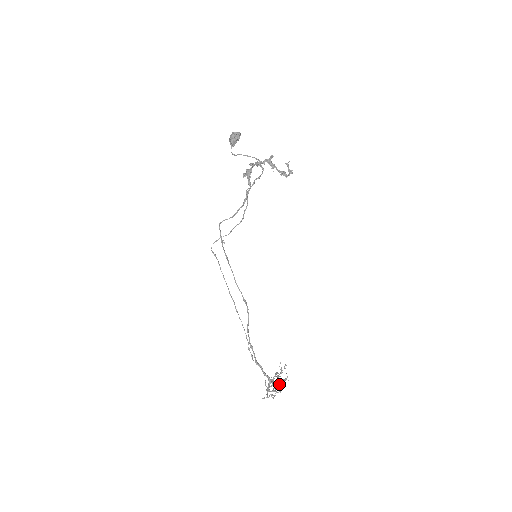
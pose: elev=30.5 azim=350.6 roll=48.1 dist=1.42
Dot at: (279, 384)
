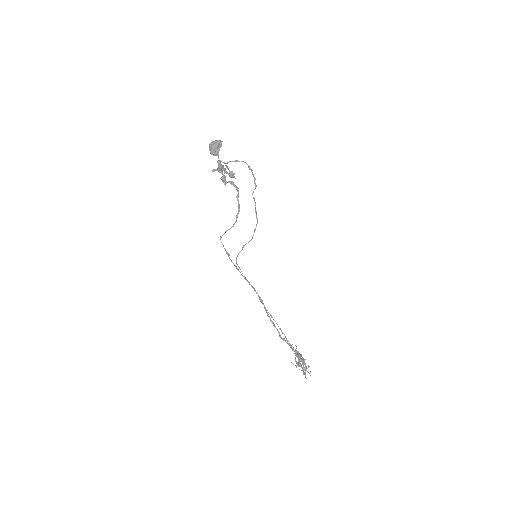
Dot at: (304, 361)
